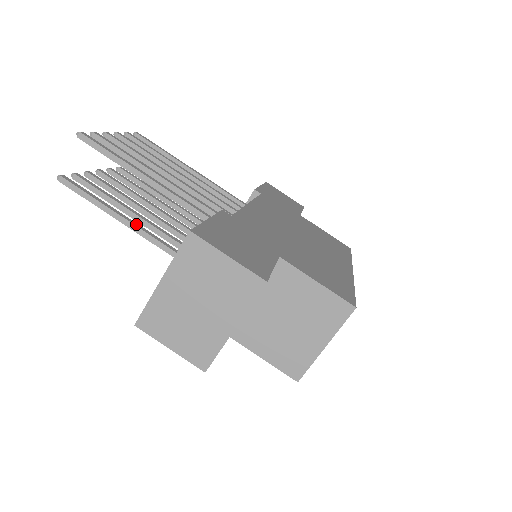
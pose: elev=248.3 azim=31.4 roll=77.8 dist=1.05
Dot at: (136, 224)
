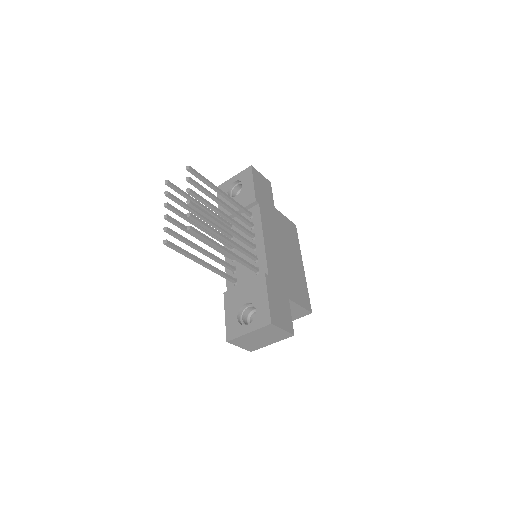
Dot at: (207, 264)
